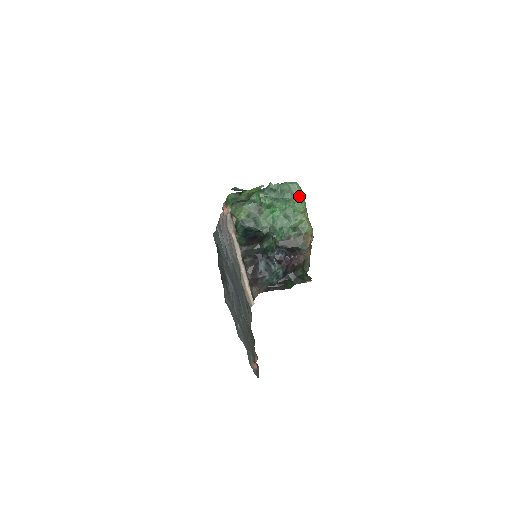
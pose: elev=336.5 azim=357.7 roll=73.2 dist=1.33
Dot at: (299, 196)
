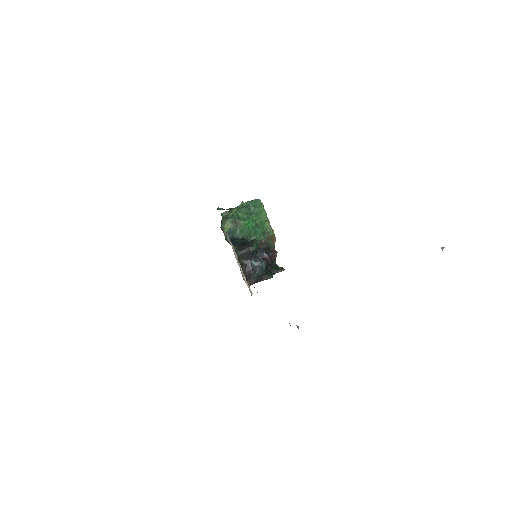
Dot at: (263, 209)
